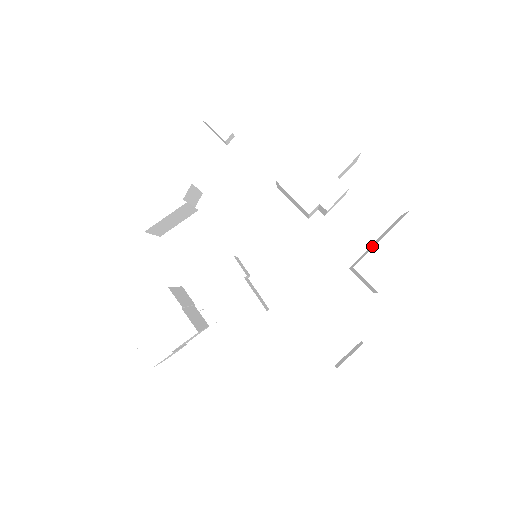
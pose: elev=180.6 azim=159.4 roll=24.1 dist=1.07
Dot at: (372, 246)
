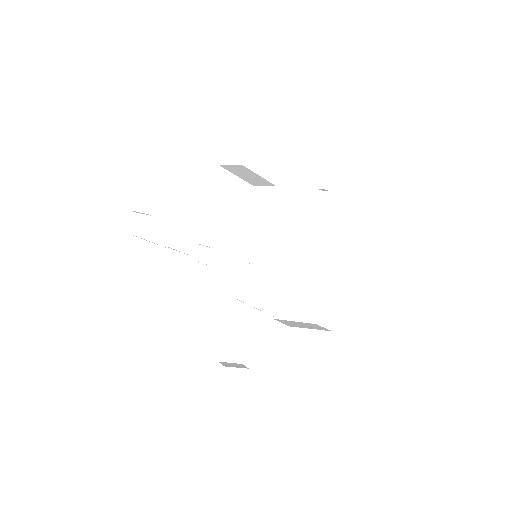
Dot at: (300, 325)
